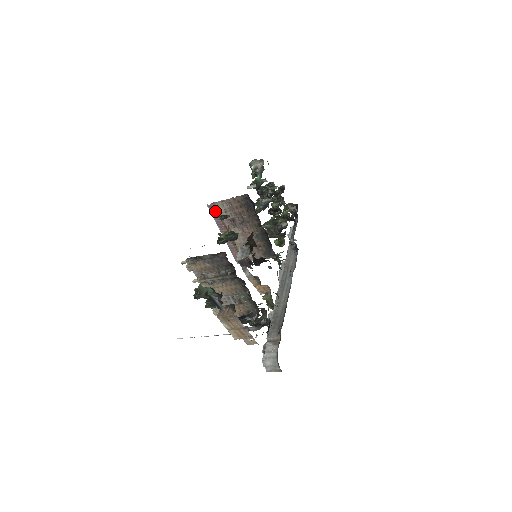
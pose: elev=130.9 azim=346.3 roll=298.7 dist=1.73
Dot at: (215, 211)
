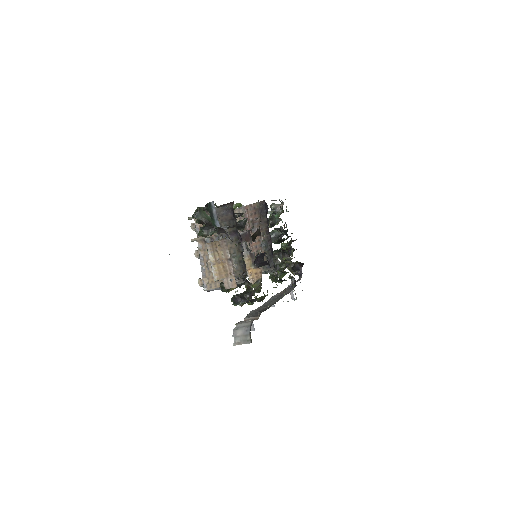
Dot at: occluded
